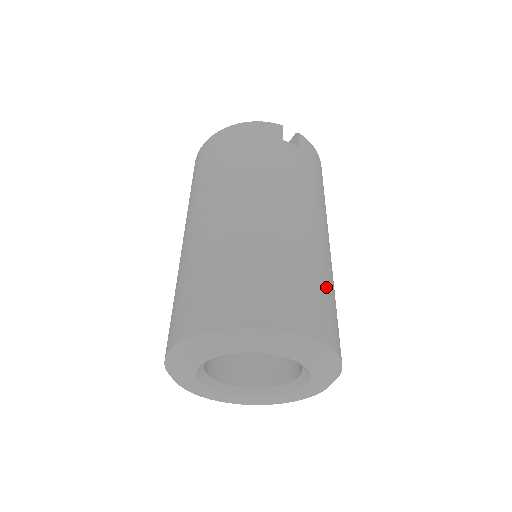
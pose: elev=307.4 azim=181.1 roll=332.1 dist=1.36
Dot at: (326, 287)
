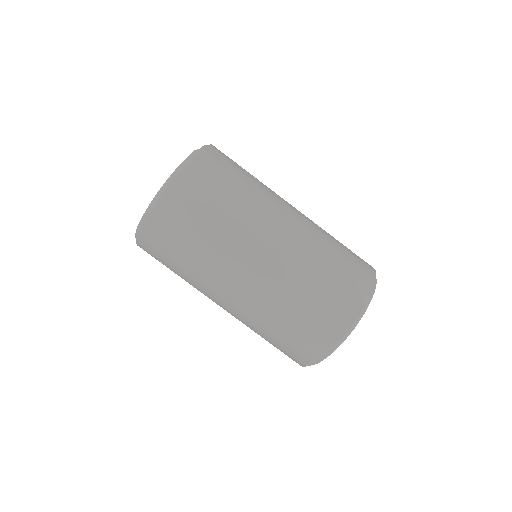
Dot at: occluded
